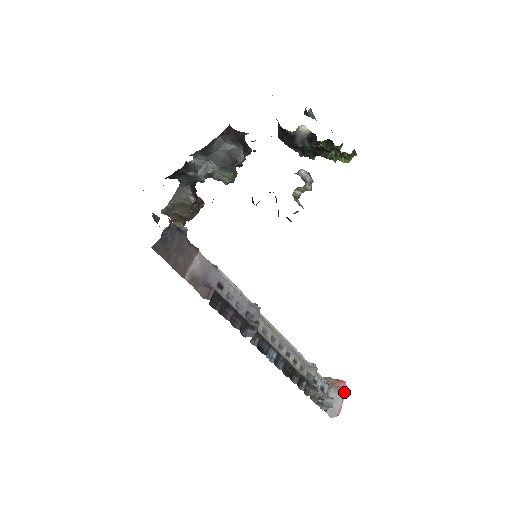
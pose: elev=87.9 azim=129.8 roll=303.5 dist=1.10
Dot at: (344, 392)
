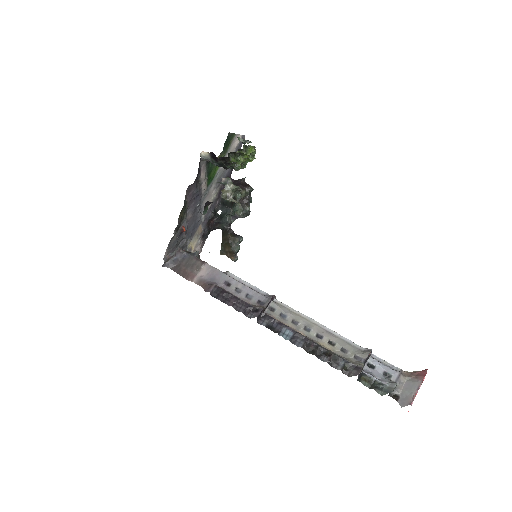
Dot at: (422, 379)
